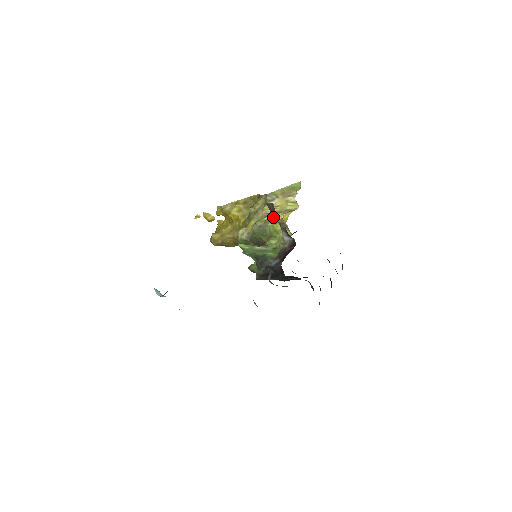
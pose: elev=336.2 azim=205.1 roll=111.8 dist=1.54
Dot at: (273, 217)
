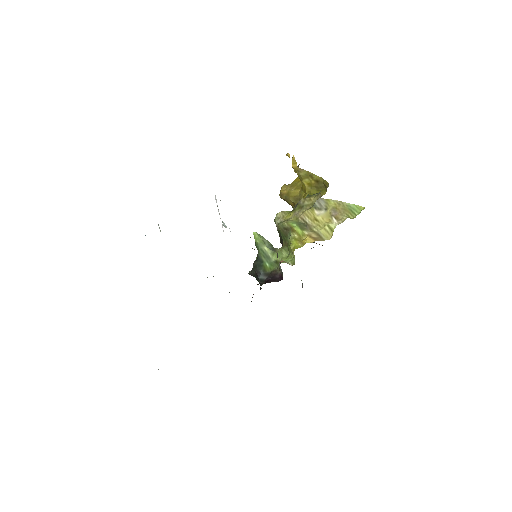
Dot at: occluded
